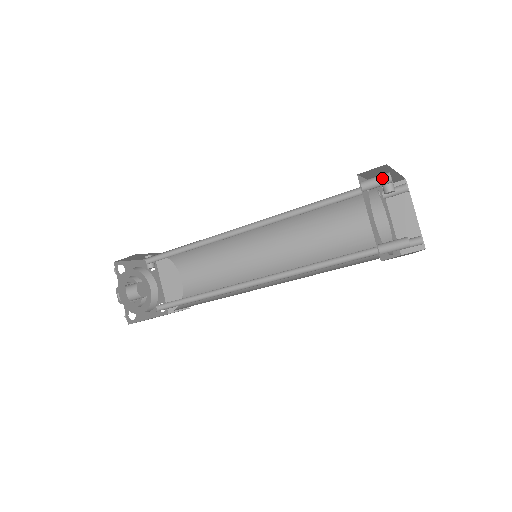
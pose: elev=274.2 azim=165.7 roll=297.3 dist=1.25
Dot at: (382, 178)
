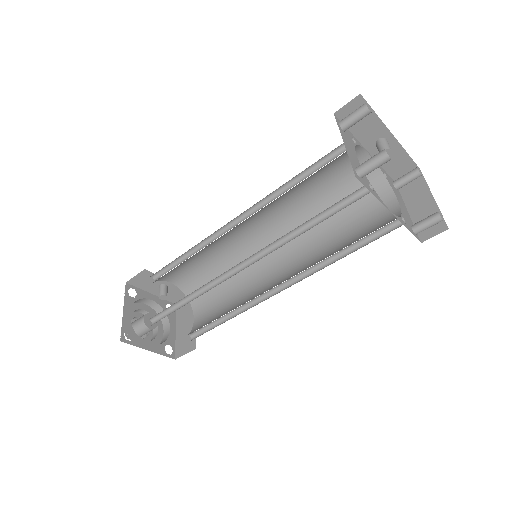
Dot at: (358, 109)
